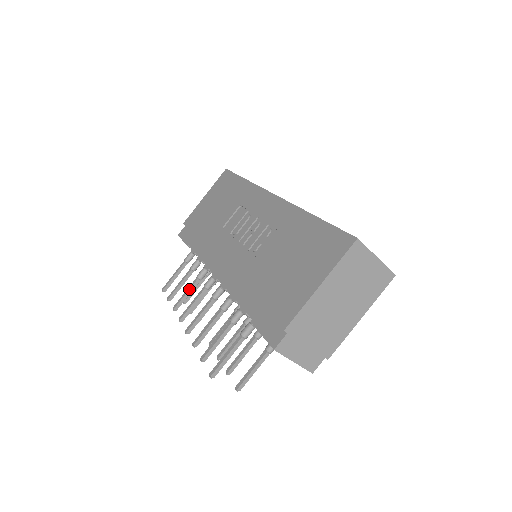
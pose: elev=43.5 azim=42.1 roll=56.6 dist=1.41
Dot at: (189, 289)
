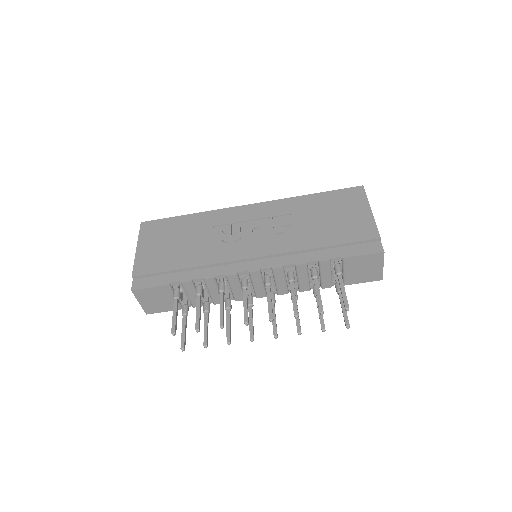
Dot at: (223, 303)
